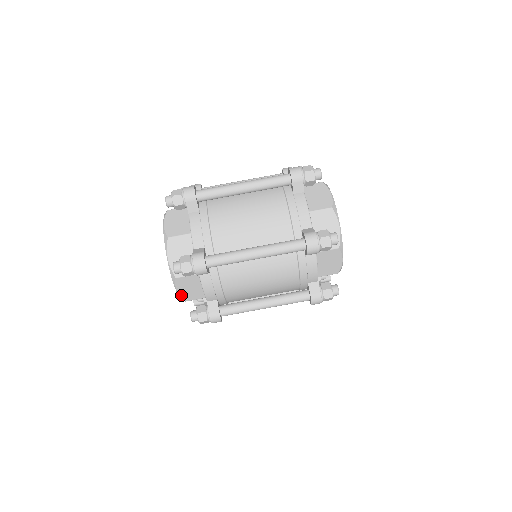
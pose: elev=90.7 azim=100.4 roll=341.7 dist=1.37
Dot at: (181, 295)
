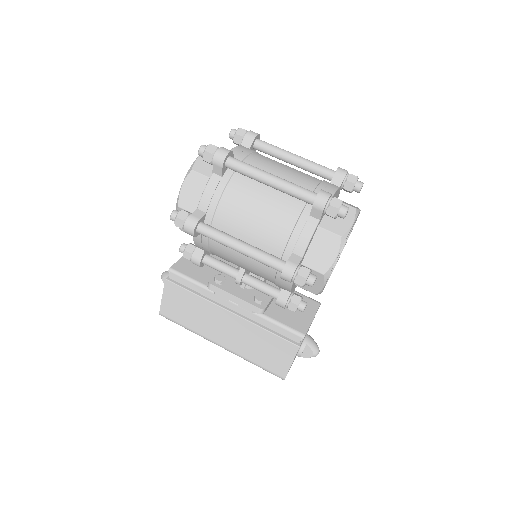
Dot at: (181, 195)
